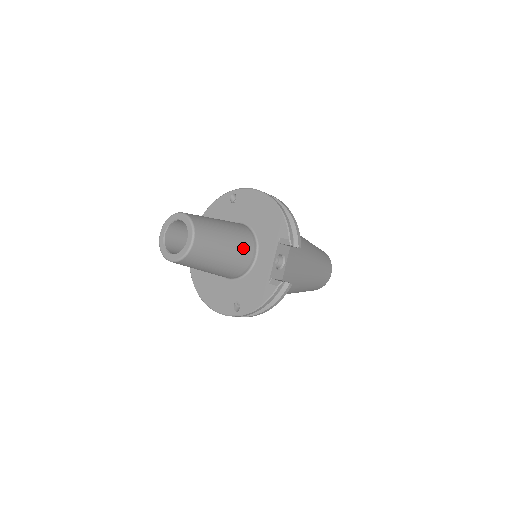
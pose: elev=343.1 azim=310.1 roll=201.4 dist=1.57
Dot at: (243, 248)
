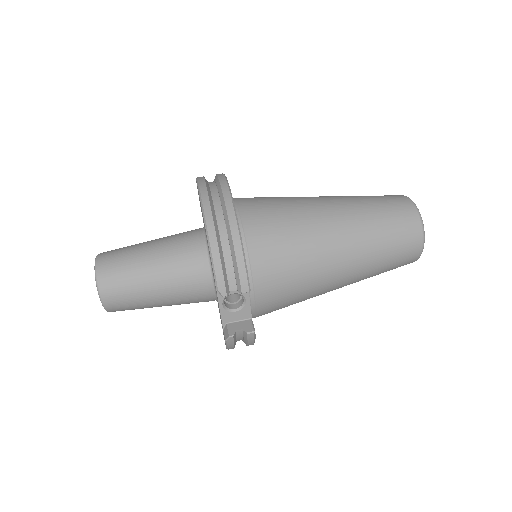
Dot at: (186, 284)
